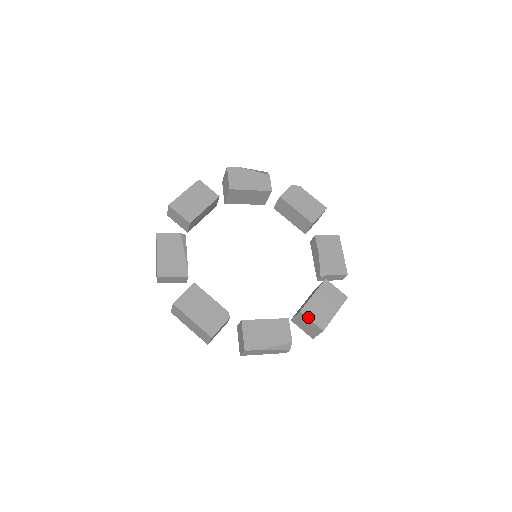
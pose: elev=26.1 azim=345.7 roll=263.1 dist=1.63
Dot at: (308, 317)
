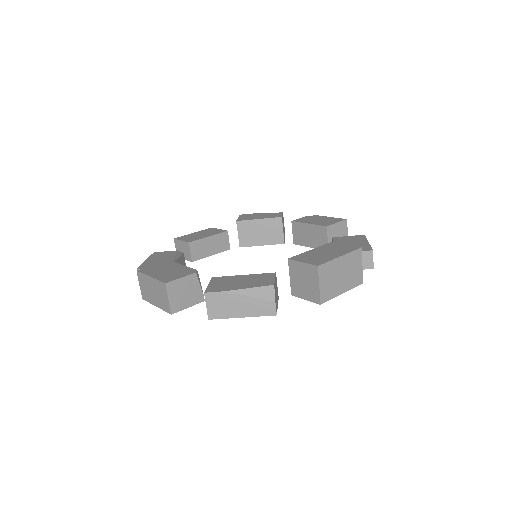
Dot at: (298, 260)
